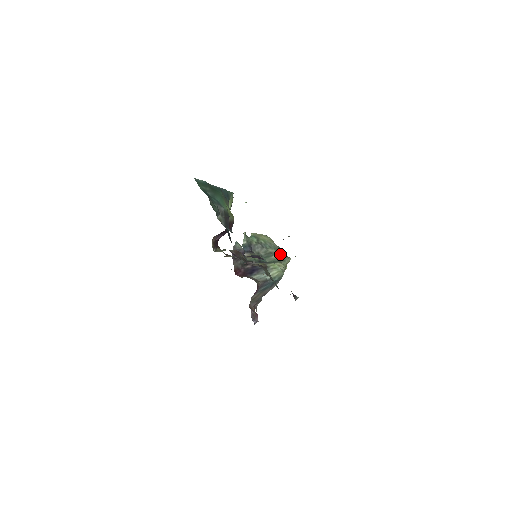
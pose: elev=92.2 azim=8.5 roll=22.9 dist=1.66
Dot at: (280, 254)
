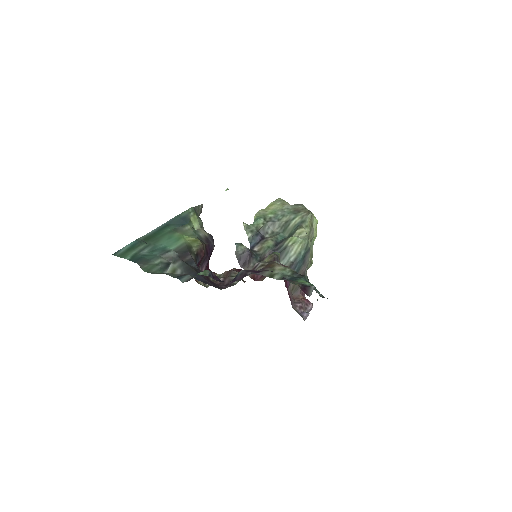
Dot at: (297, 216)
